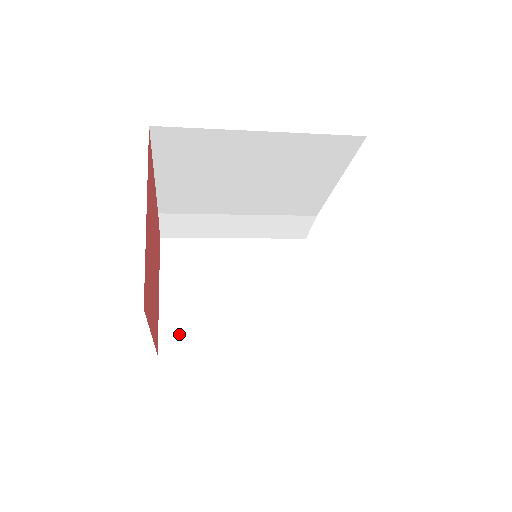
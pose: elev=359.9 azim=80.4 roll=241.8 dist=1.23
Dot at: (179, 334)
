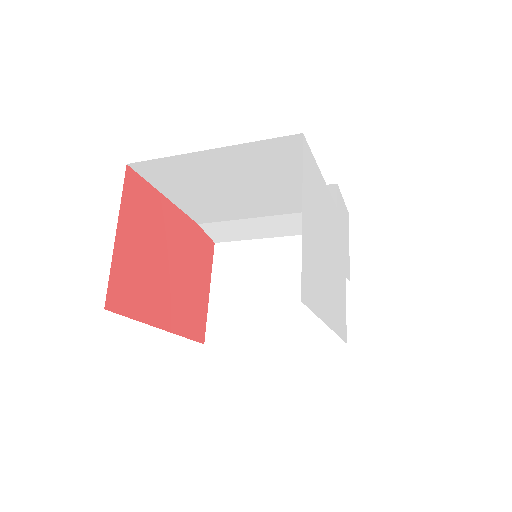
Dot at: (222, 326)
